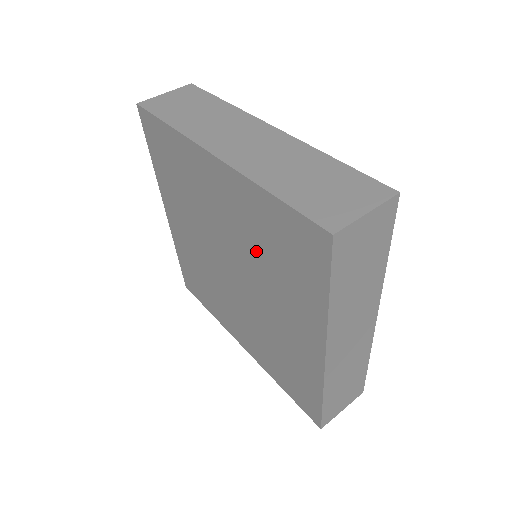
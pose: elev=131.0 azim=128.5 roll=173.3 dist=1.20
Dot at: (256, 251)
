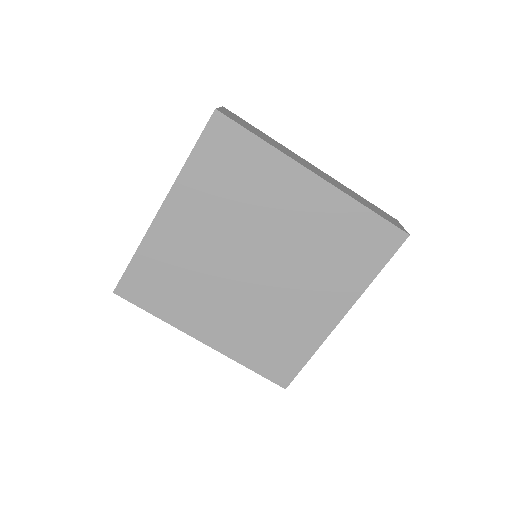
Dot at: (232, 208)
